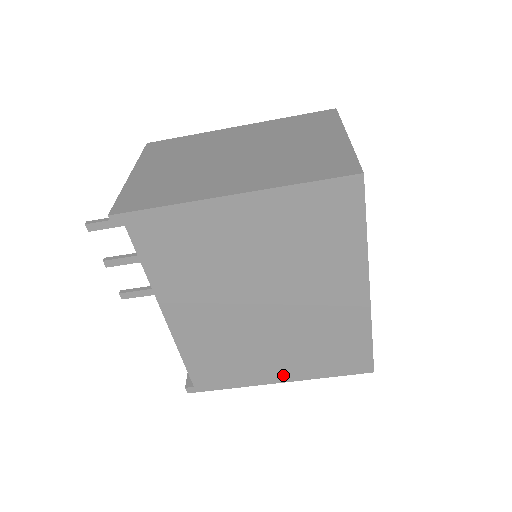
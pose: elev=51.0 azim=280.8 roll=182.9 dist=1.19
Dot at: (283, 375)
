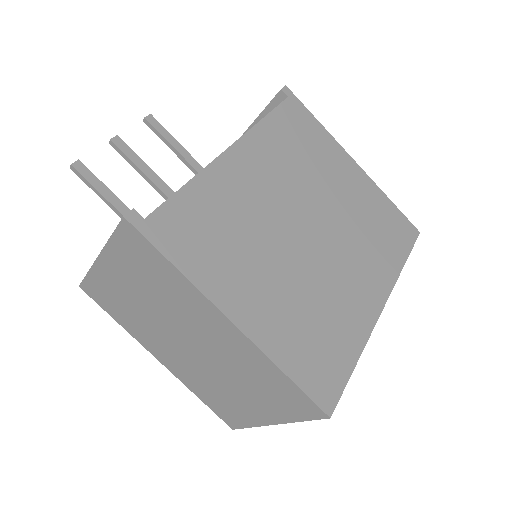
Dot at: (247, 316)
